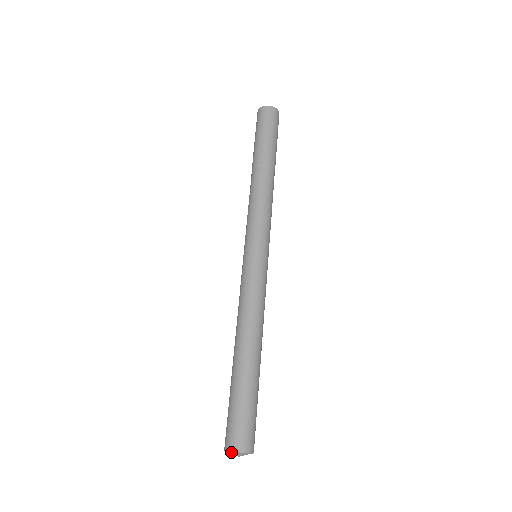
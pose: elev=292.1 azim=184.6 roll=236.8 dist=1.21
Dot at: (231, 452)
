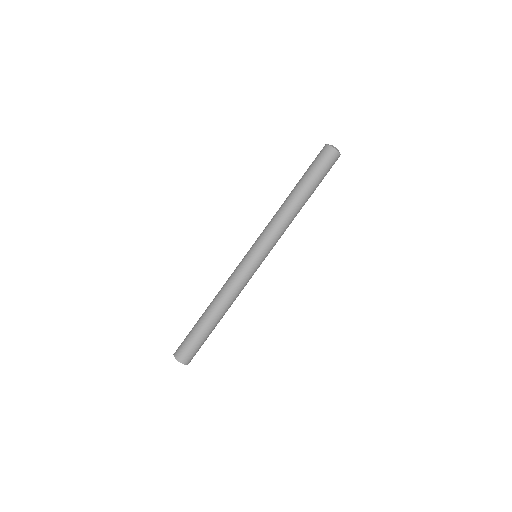
Dot at: occluded
